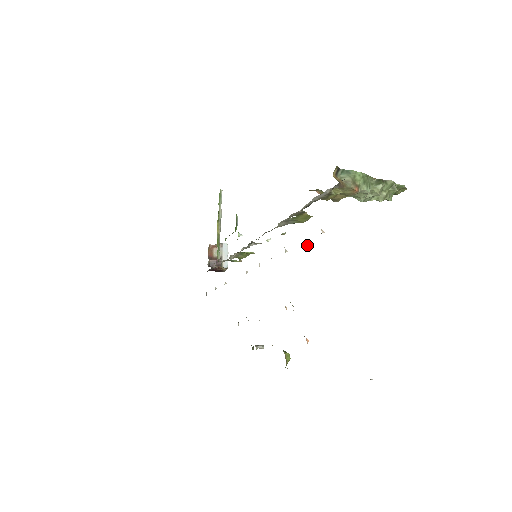
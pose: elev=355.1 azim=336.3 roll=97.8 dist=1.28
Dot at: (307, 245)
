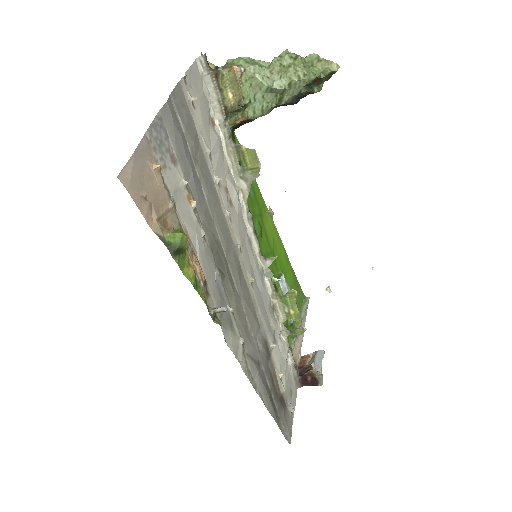
Dot at: occluded
